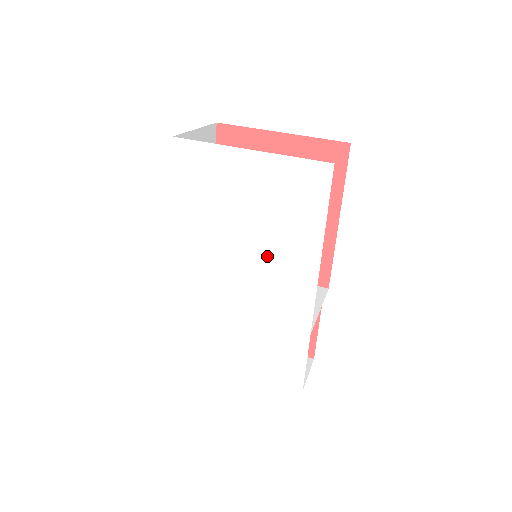
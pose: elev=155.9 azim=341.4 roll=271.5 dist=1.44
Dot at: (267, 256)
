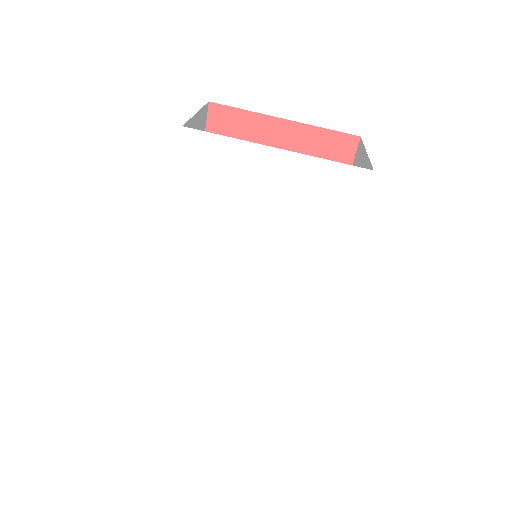
Dot at: (283, 263)
